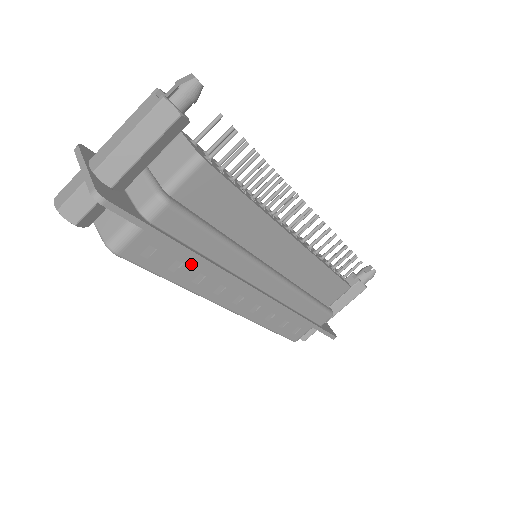
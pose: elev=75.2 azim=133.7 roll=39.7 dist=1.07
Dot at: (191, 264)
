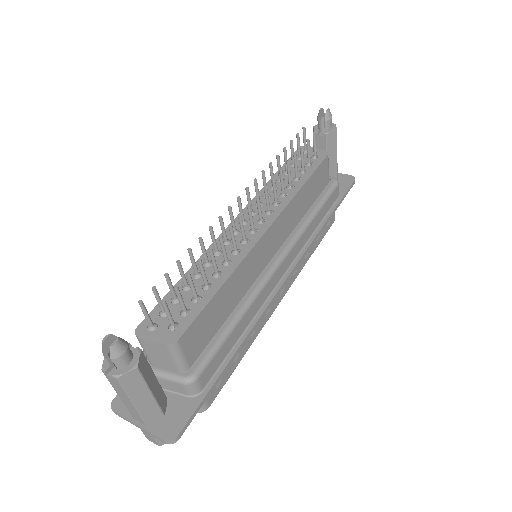
Dot at: occluded
